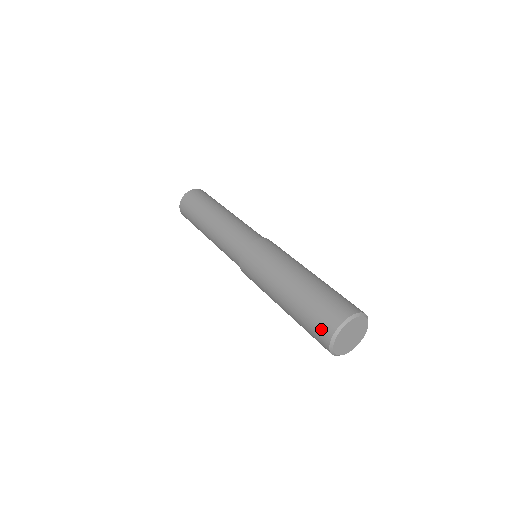
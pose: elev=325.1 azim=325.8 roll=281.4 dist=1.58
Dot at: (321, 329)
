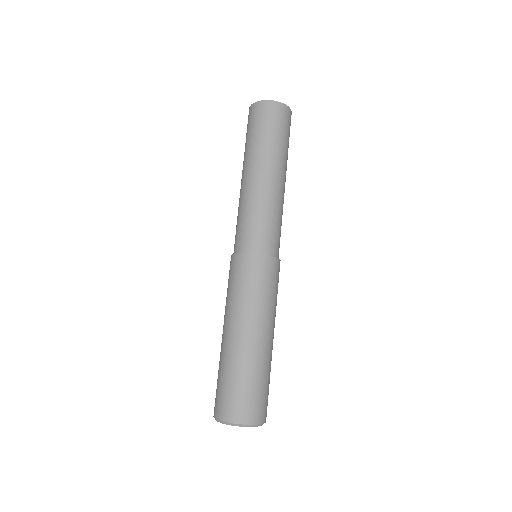
Dot at: (230, 406)
